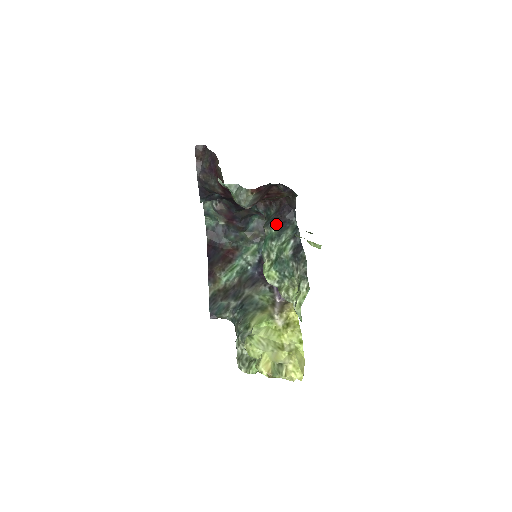
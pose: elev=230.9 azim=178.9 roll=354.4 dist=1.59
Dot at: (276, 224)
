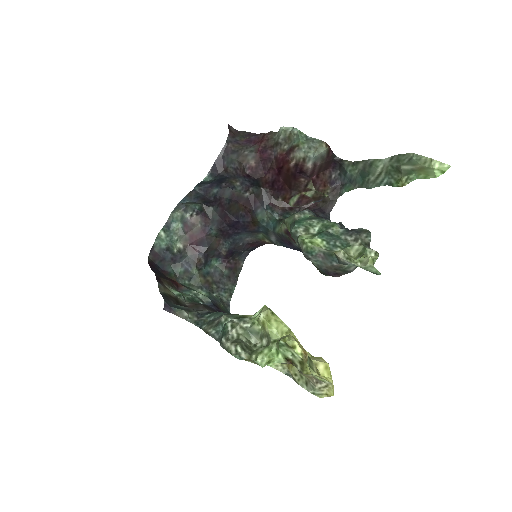
Dot at: (312, 212)
